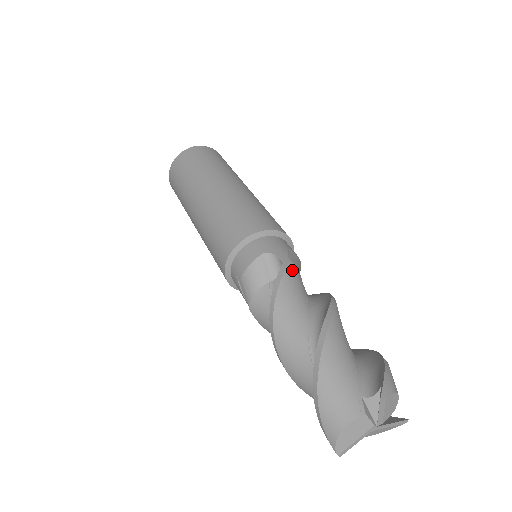
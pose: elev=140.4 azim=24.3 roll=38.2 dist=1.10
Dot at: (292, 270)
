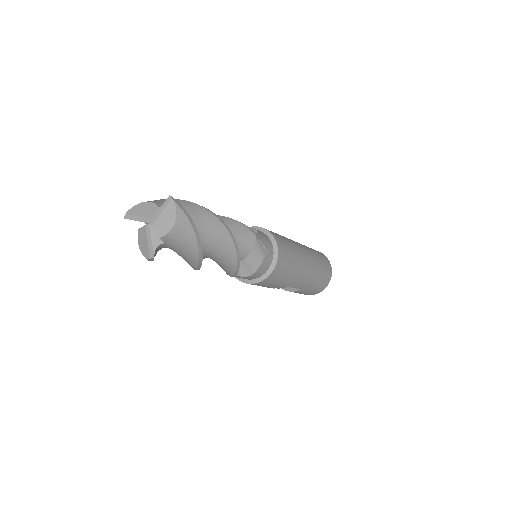
Dot at: (250, 235)
